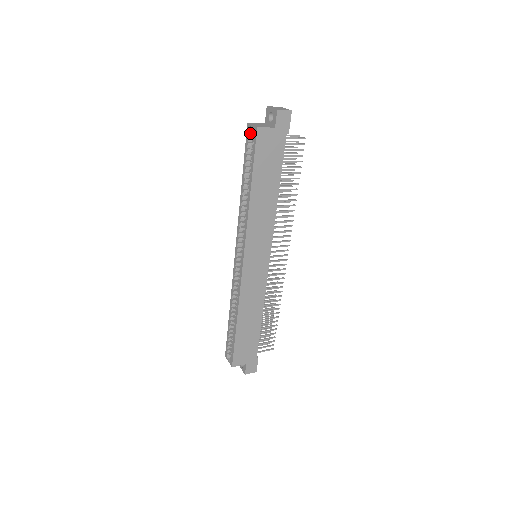
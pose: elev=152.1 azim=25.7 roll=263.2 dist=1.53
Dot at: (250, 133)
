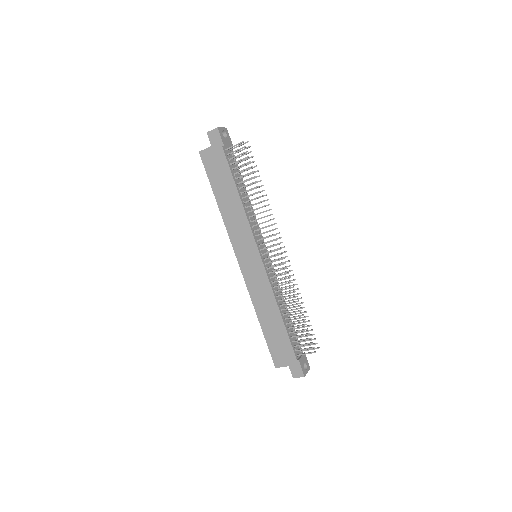
Dot at: occluded
